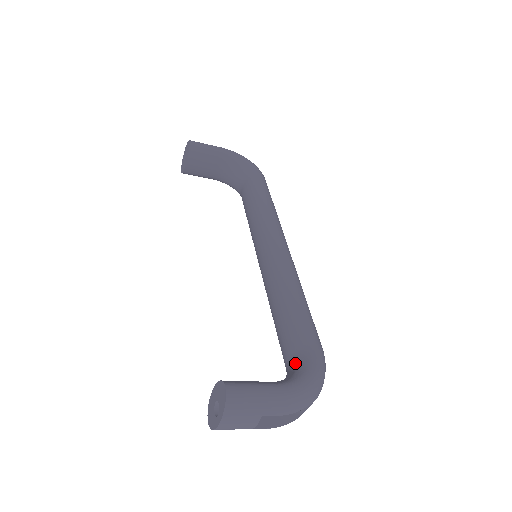
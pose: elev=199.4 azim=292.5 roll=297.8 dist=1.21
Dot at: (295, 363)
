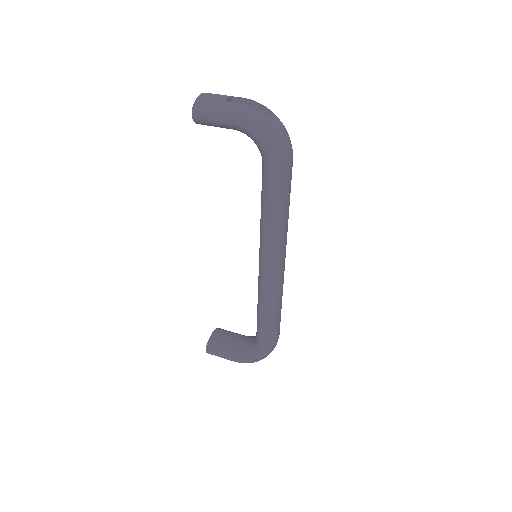
Dot at: (254, 342)
